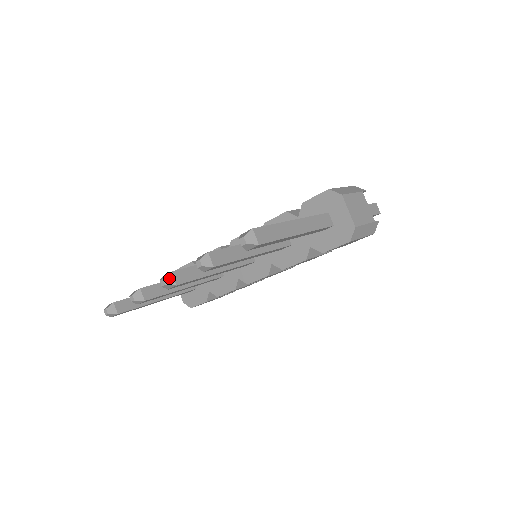
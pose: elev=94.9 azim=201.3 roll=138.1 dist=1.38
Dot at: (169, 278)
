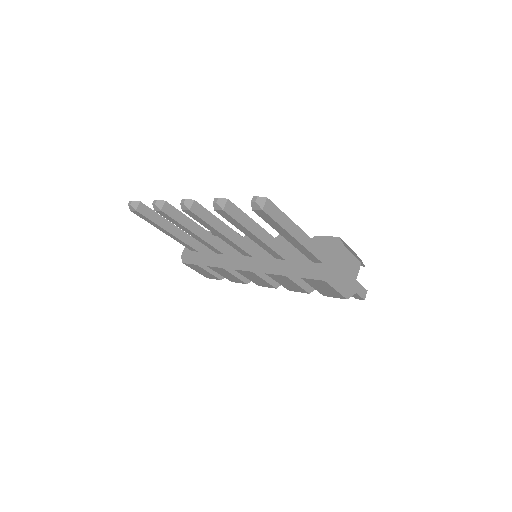
Dot at: (189, 202)
